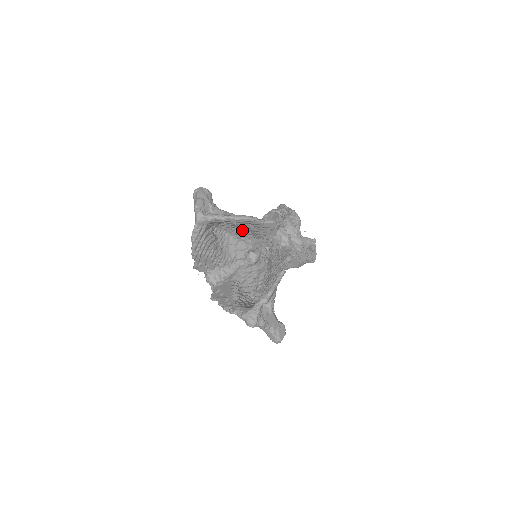
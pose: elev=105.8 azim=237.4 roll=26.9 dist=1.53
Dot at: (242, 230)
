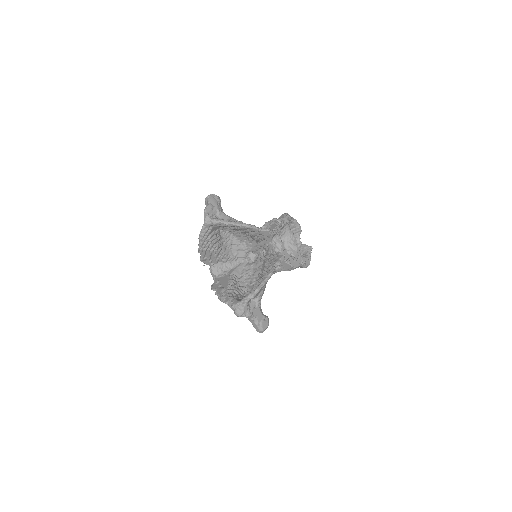
Dot at: (244, 234)
